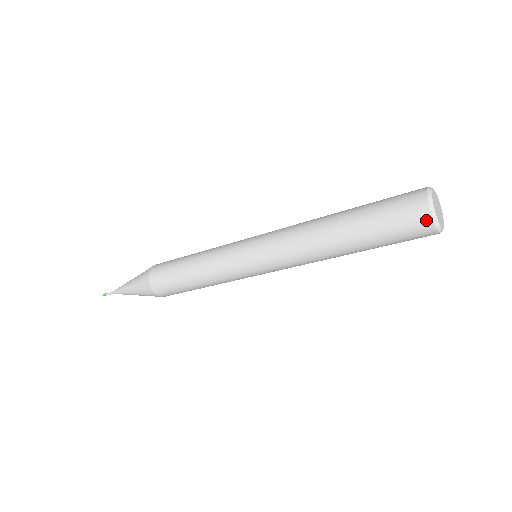
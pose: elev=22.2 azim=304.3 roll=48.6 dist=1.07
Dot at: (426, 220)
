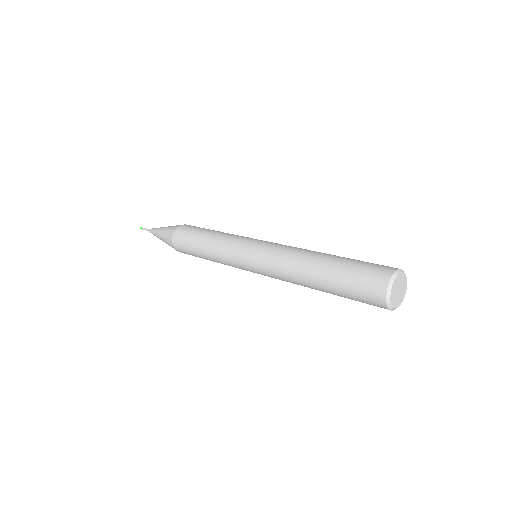
Dot at: (383, 306)
